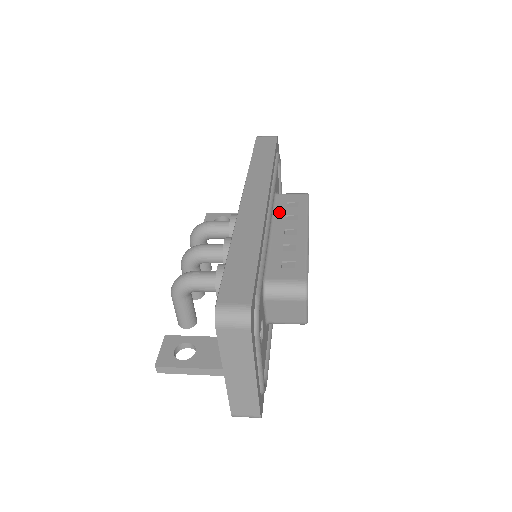
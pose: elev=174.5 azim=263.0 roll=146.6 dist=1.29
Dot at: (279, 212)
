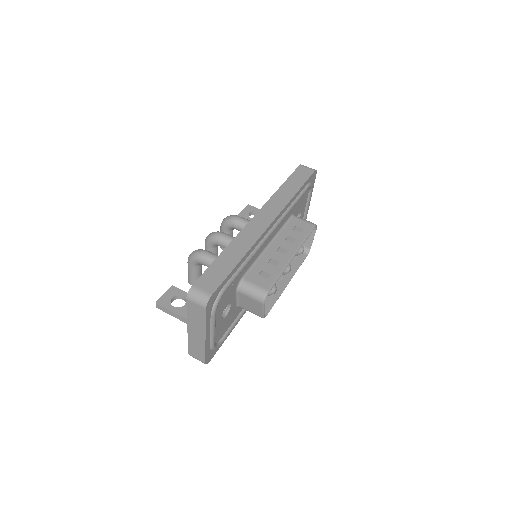
Dot at: (285, 231)
